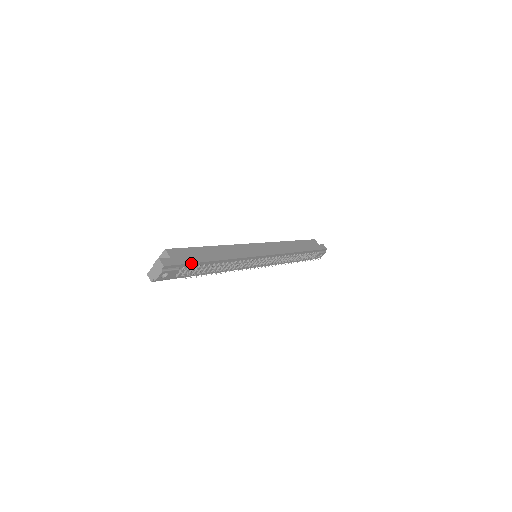
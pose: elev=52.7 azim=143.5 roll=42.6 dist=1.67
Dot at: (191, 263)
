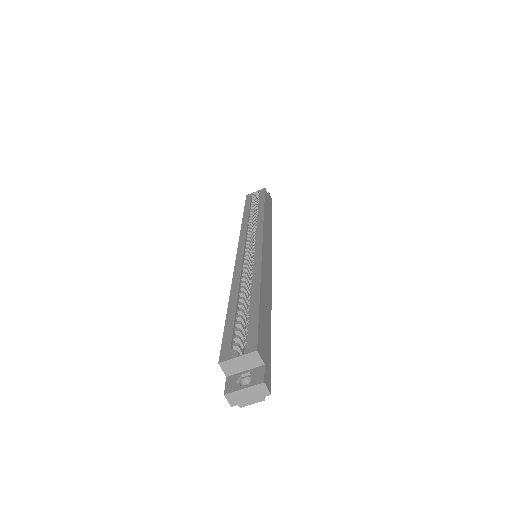
Dot at: occluded
